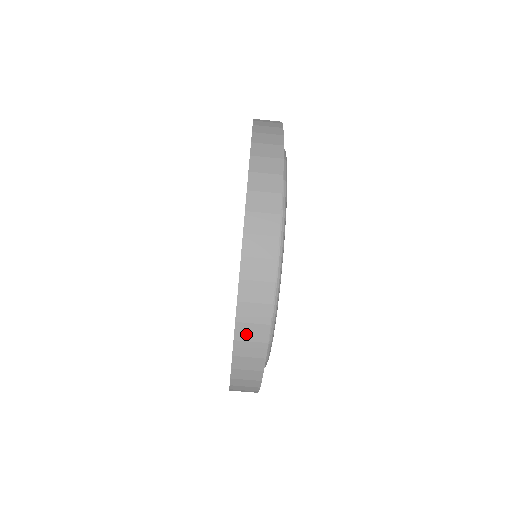
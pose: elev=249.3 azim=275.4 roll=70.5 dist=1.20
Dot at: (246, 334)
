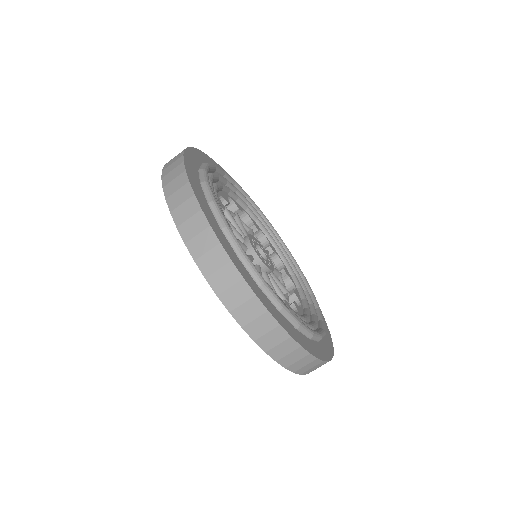
Dot at: (315, 369)
